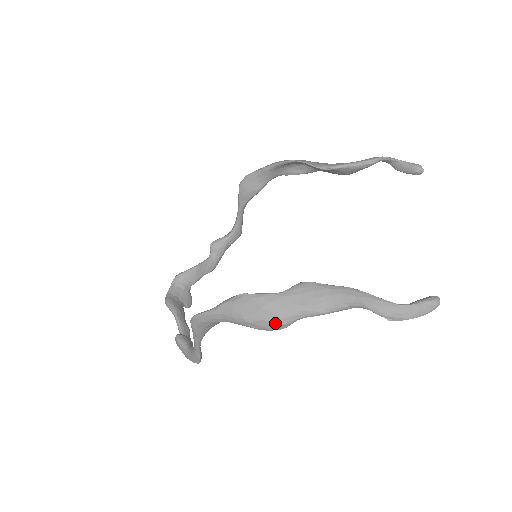
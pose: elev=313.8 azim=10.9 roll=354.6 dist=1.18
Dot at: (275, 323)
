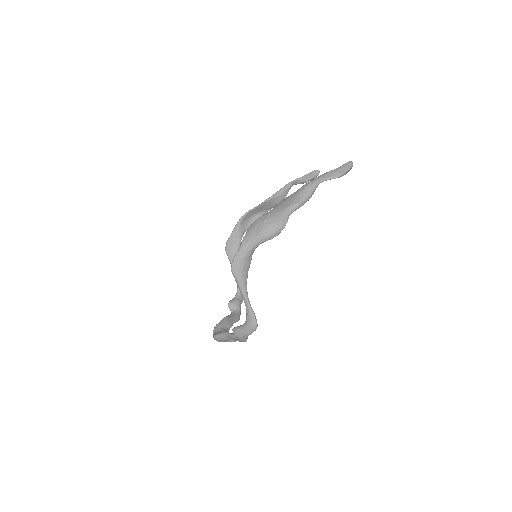
Dot at: (278, 222)
